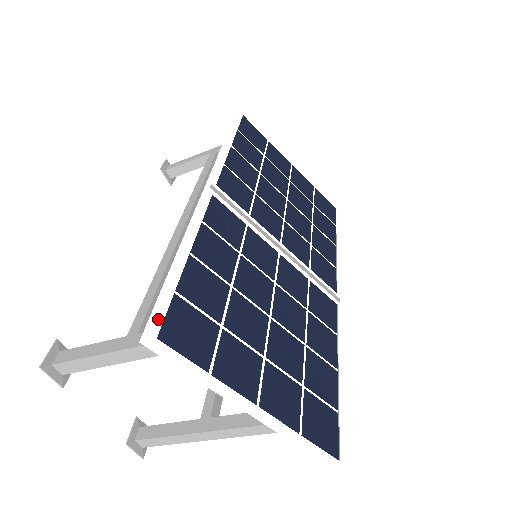
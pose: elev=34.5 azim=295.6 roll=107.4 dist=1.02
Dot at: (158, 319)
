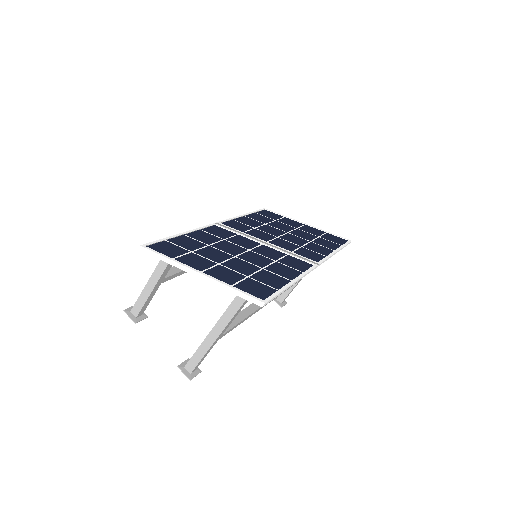
Dot at: (150, 243)
